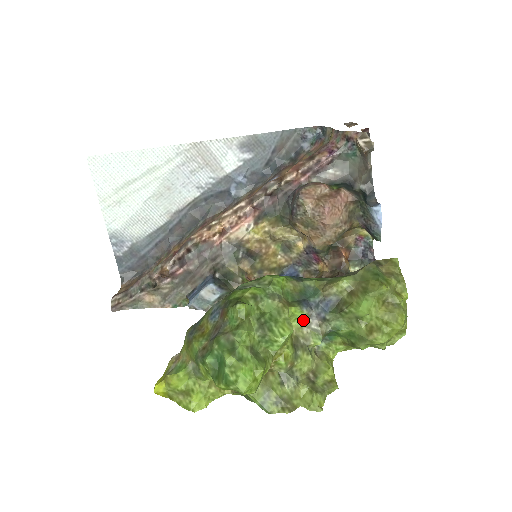
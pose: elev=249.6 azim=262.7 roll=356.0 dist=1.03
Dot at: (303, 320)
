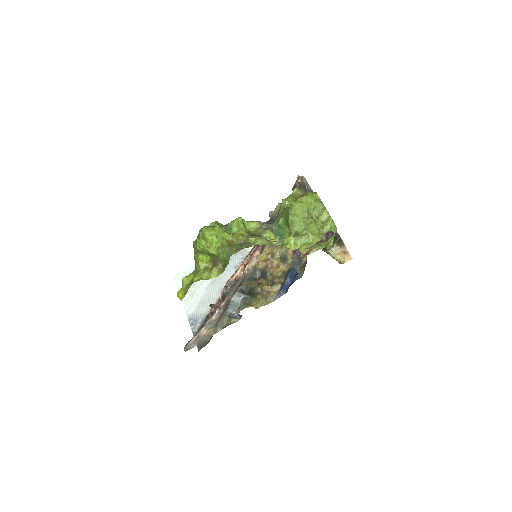
Dot at: (257, 227)
